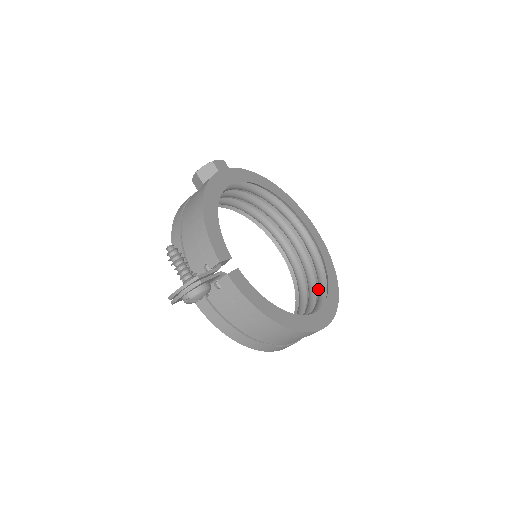
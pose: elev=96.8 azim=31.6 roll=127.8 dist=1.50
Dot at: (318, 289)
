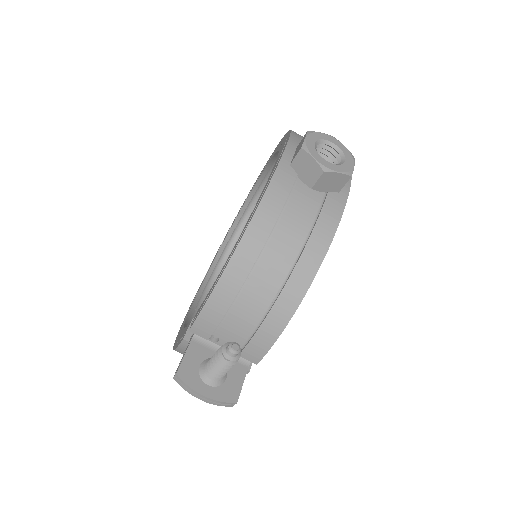
Dot at: occluded
